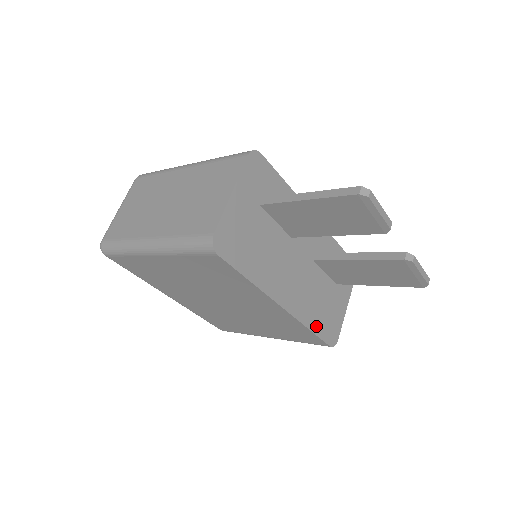
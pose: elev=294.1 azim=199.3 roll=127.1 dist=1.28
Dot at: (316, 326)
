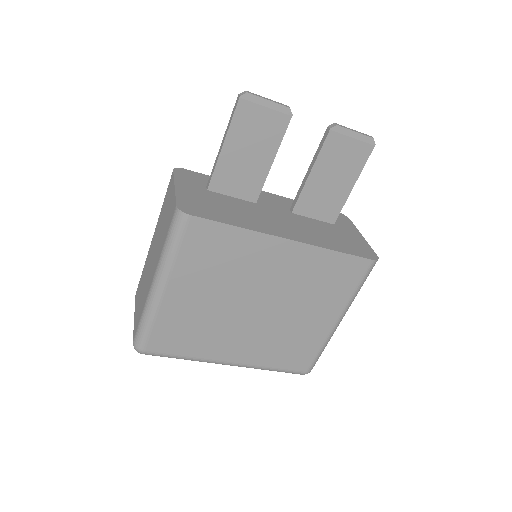
Dot at: (341, 249)
